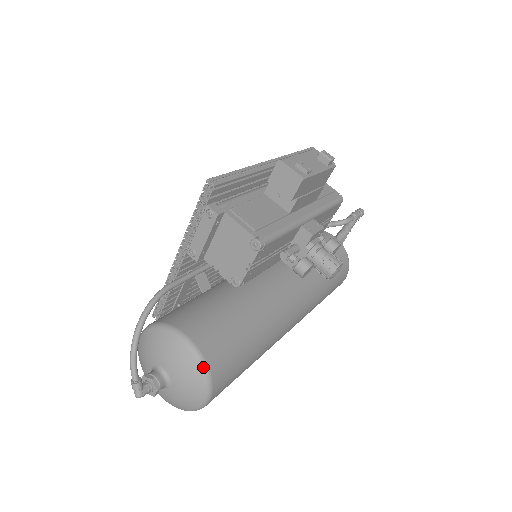
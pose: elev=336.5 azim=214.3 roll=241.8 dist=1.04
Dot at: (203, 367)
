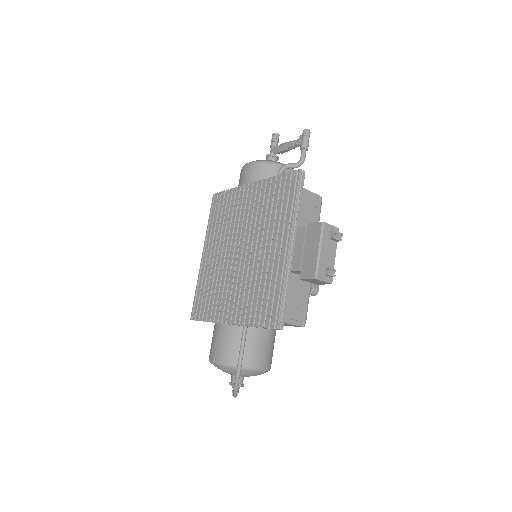
Dot at: occluded
